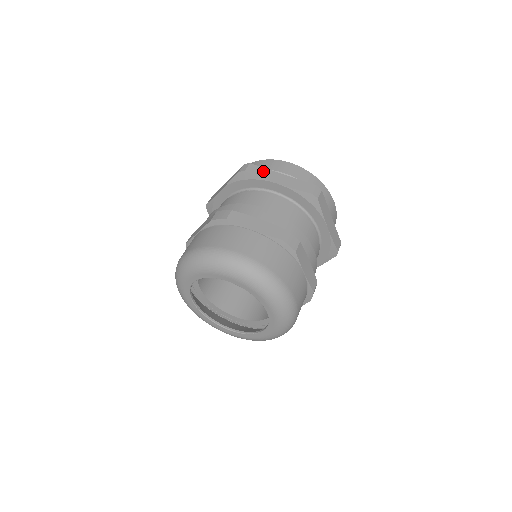
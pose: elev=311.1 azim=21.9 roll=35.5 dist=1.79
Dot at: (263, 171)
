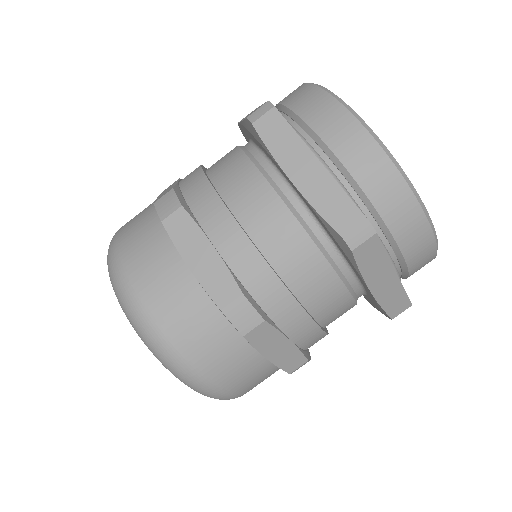
Dot at: (378, 260)
